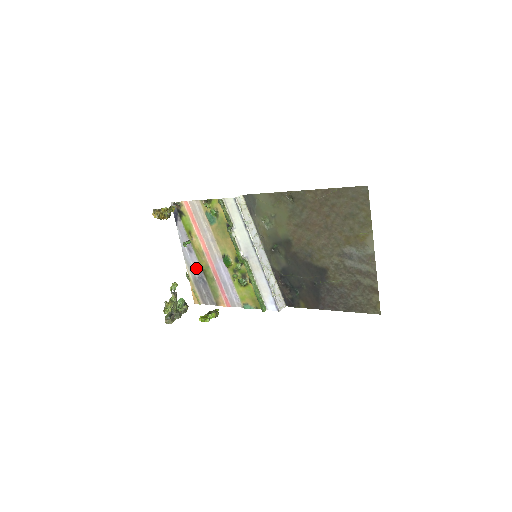
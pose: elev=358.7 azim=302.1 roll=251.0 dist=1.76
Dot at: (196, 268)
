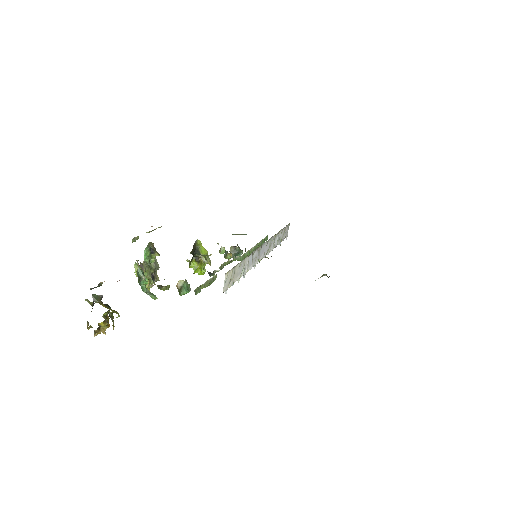
Dot at: occluded
